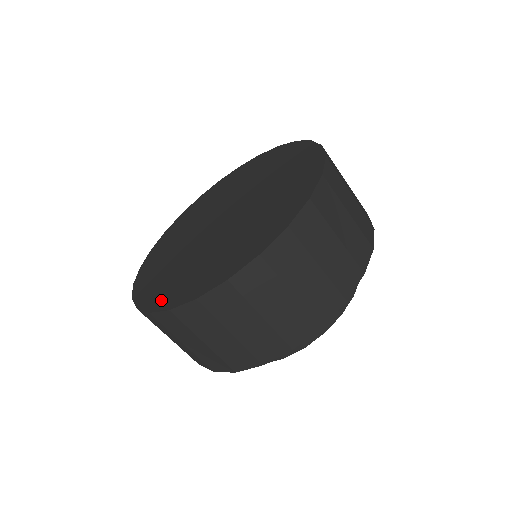
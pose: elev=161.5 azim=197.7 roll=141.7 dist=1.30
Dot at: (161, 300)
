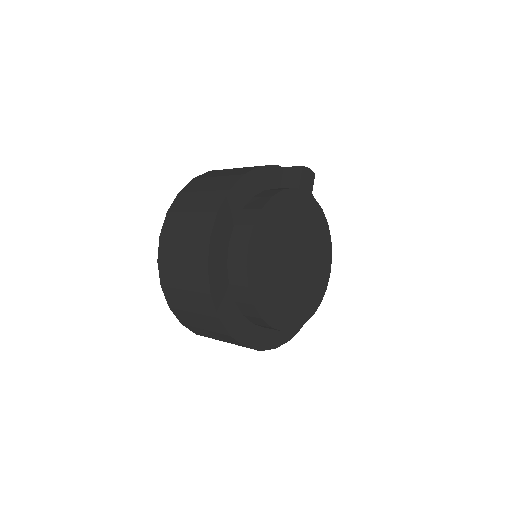
Dot at: occluded
